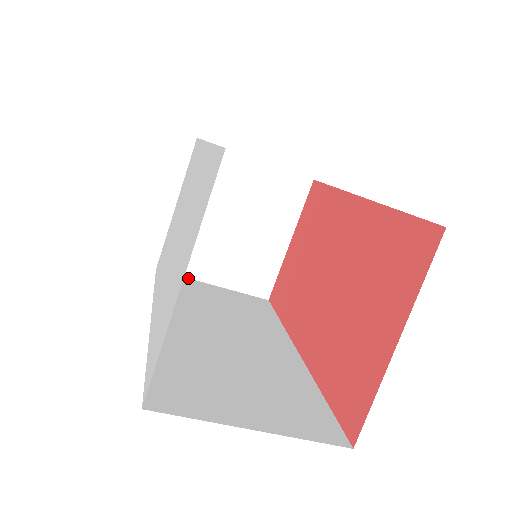
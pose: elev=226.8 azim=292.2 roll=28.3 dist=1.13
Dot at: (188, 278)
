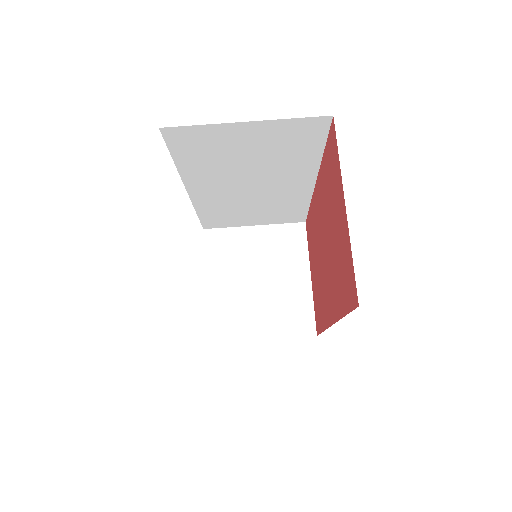
Dot at: (237, 341)
